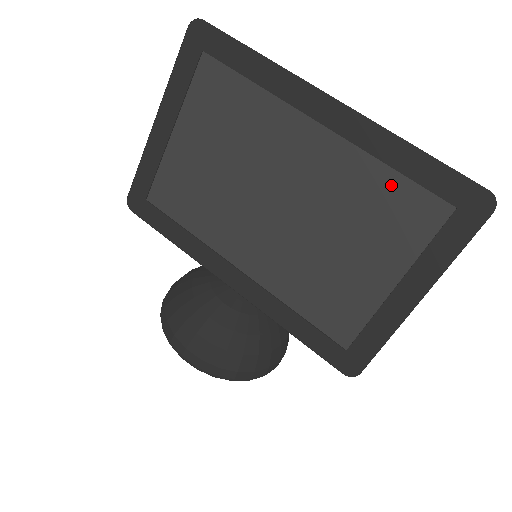
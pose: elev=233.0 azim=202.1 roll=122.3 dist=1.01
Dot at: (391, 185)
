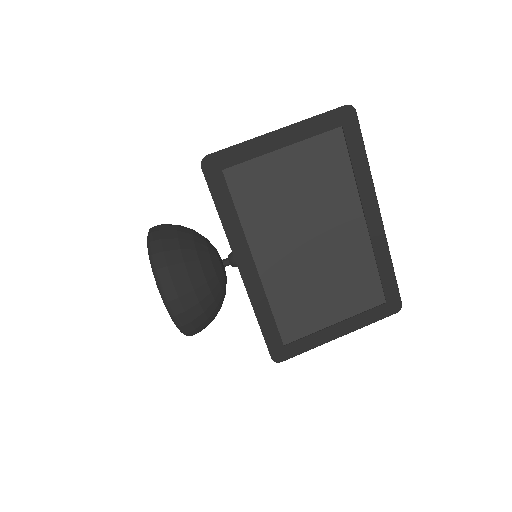
Dot at: (371, 274)
